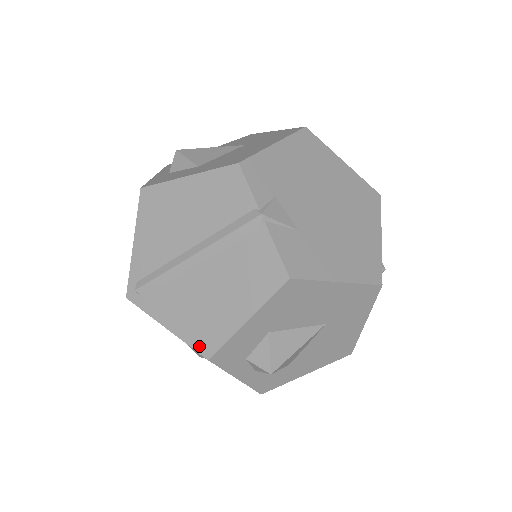
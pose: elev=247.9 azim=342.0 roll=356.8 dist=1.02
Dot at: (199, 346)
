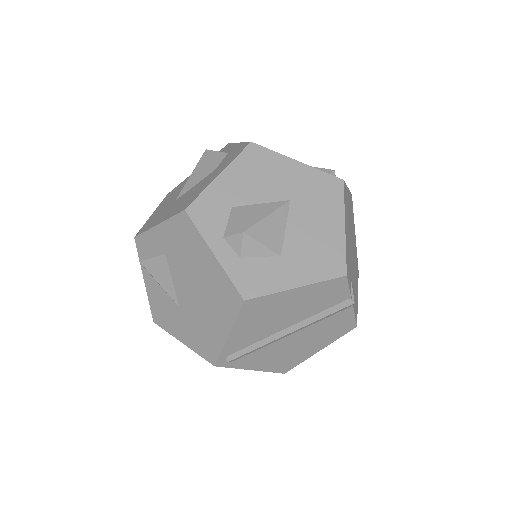
Dot at: (280, 370)
